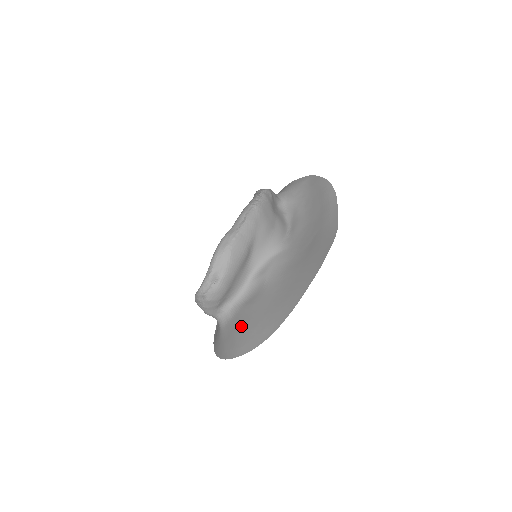
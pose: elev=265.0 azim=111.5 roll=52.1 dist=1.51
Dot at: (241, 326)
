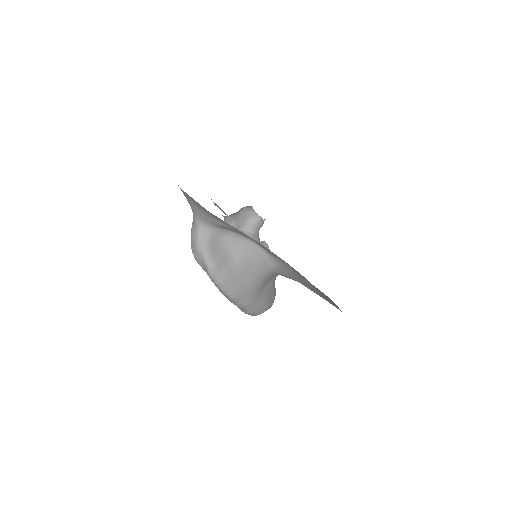
Dot at: occluded
